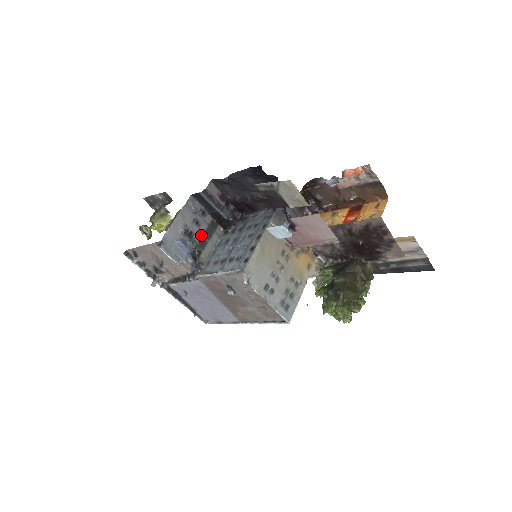
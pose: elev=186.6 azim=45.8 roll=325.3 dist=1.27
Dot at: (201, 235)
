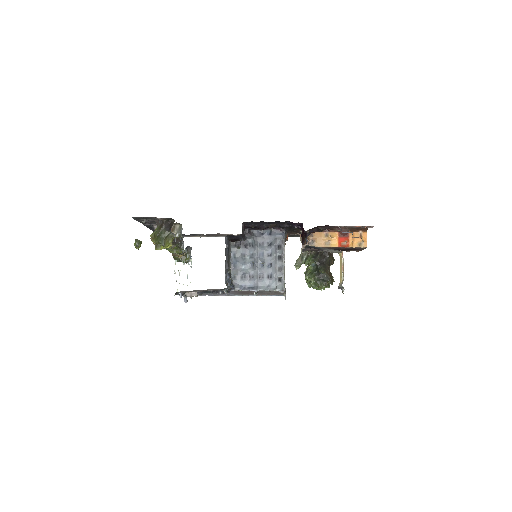
Dot at: (228, 259)
